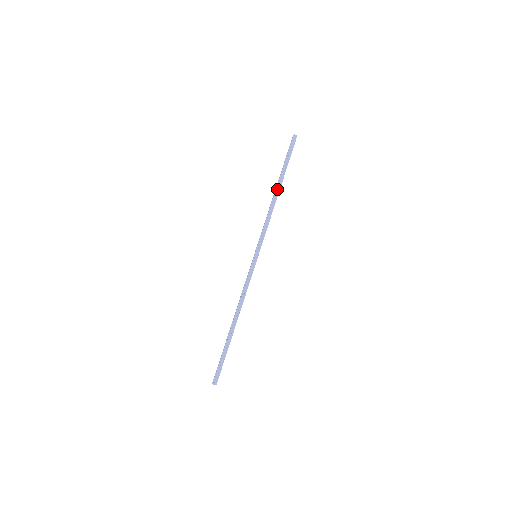
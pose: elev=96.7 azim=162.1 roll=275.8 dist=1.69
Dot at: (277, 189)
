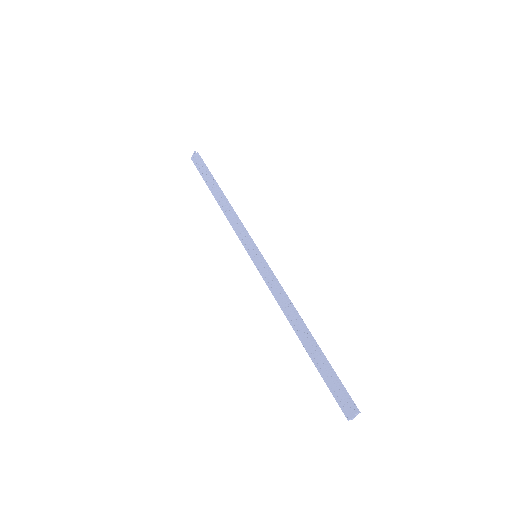
Dot at: (220, 194)
